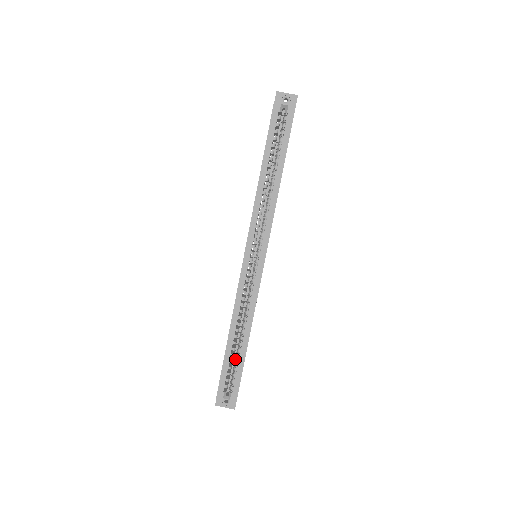
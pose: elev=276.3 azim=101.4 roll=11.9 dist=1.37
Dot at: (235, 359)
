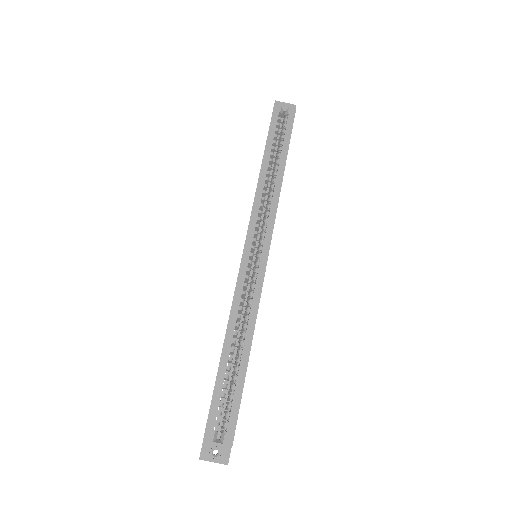
Dot at: (229, 388)
